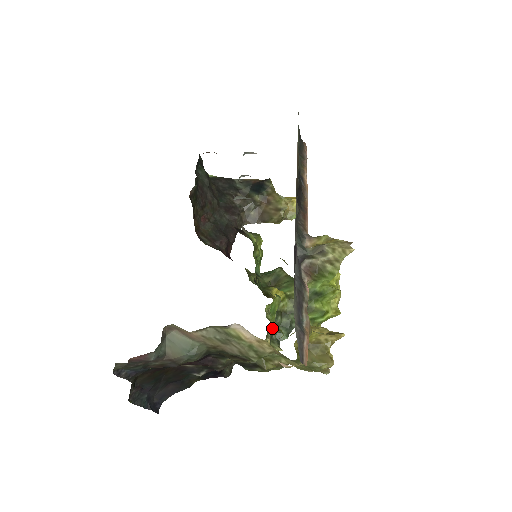
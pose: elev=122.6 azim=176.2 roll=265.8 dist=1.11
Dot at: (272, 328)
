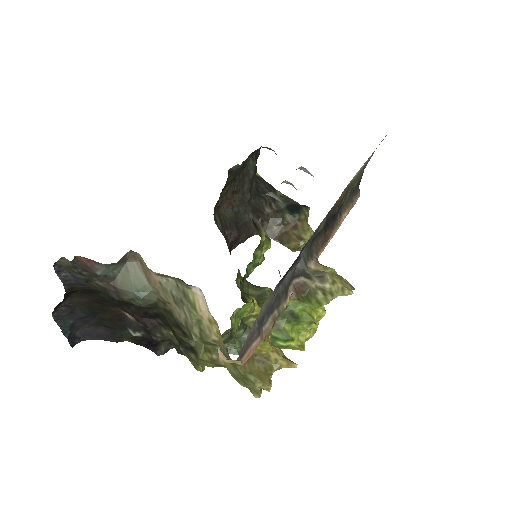
Dot at: (229, 335)
